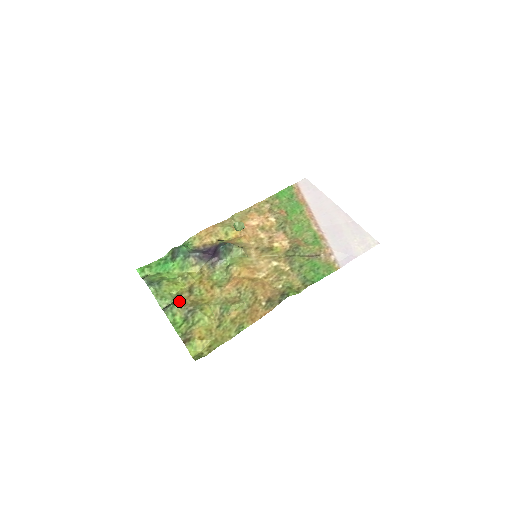
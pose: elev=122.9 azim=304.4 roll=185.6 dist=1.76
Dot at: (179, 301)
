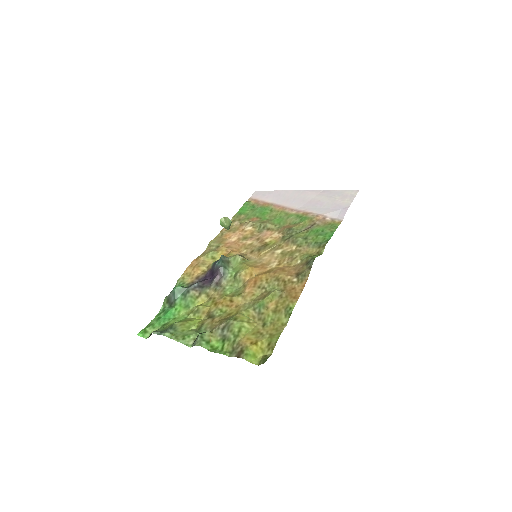
Dot at: (205, 329)
